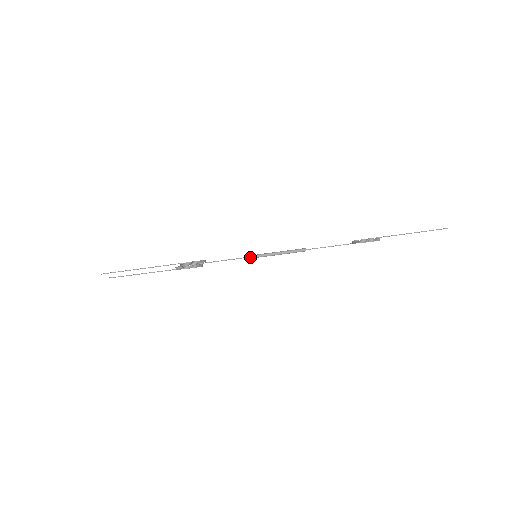
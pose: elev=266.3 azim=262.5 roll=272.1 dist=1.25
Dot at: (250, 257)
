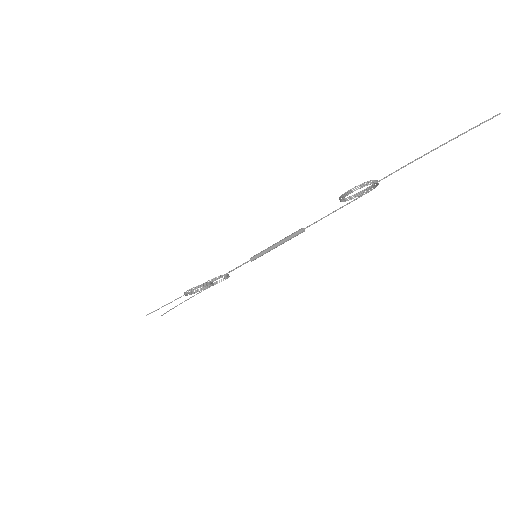
Dot at: (251, 259)
